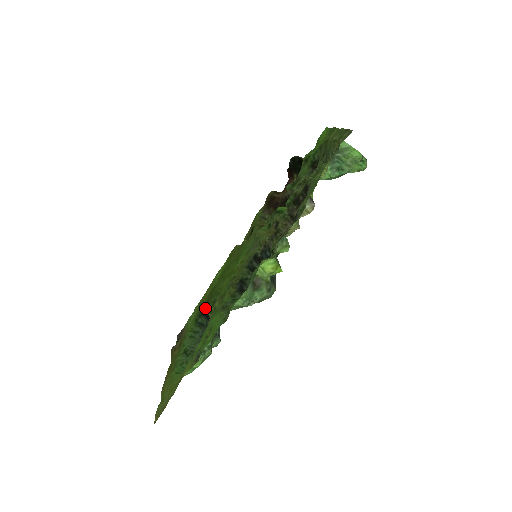
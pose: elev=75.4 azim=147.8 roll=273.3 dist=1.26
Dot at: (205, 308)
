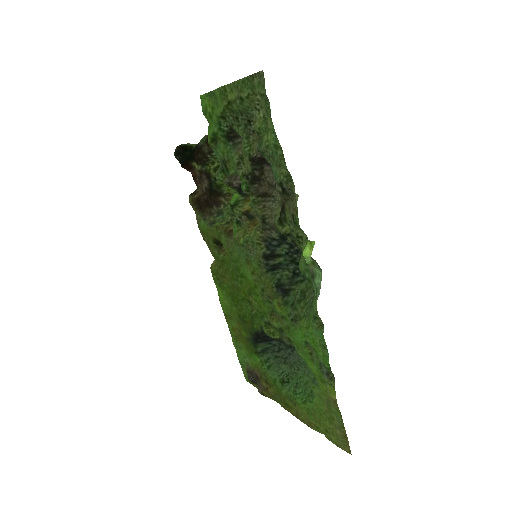
Dot at: (255, 337)
